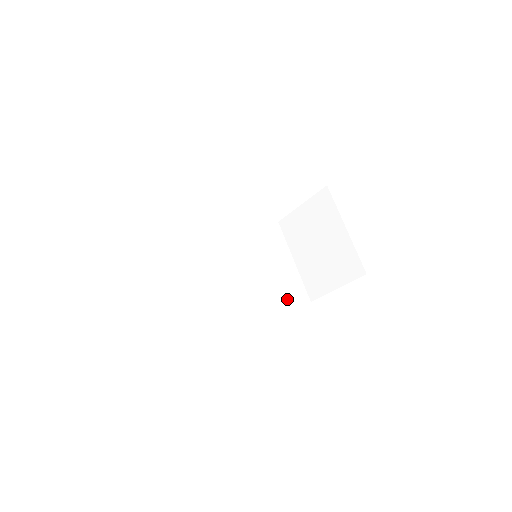
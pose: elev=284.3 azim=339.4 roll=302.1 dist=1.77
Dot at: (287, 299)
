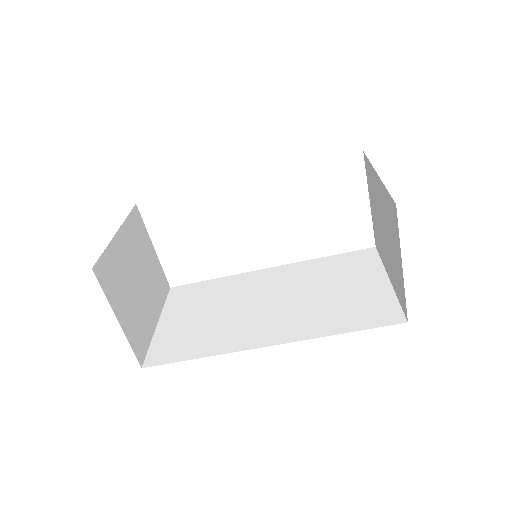
Dot at: (353, 322)
